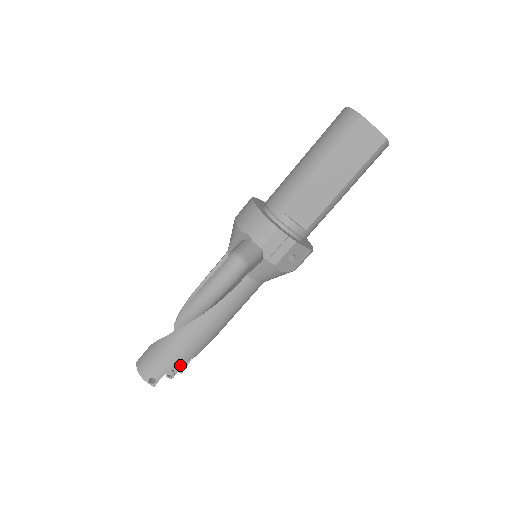
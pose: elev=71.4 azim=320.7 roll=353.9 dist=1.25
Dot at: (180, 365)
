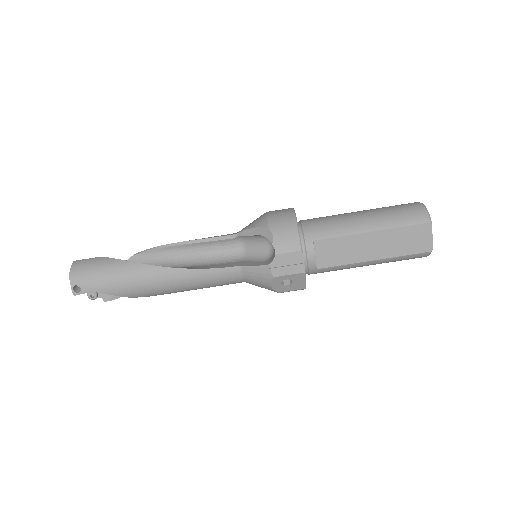
Dot at: (115, 295)
